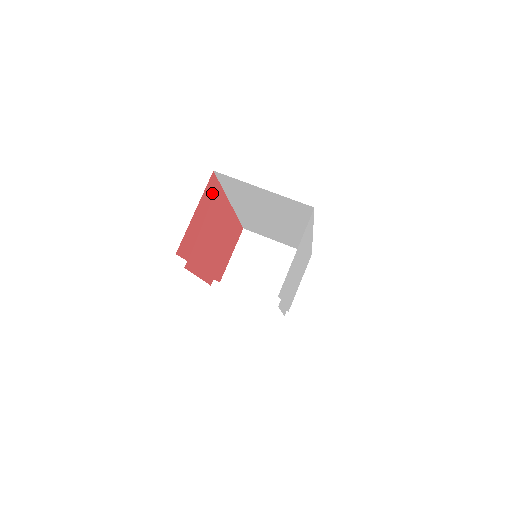
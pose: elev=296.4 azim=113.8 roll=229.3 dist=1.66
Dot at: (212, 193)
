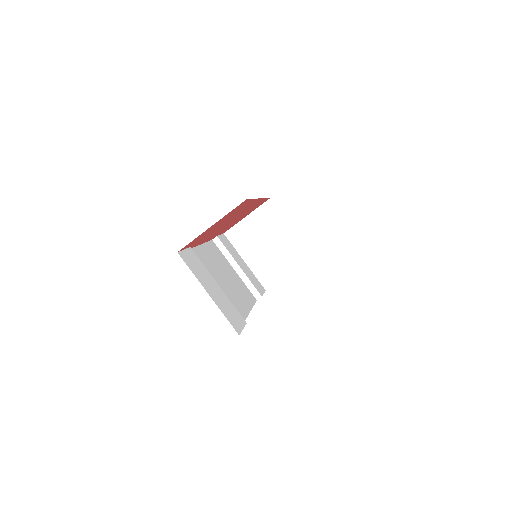
Dot at: (239, 207)
